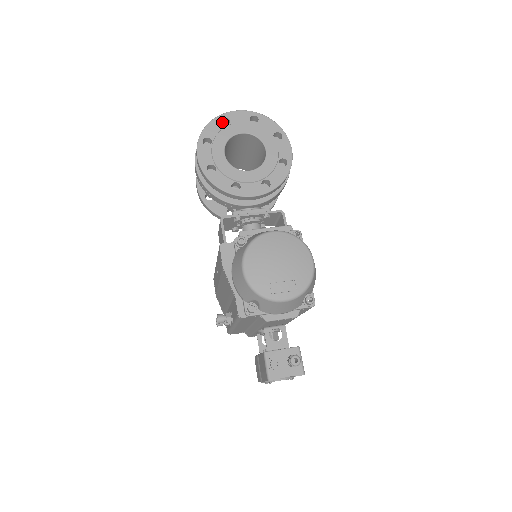
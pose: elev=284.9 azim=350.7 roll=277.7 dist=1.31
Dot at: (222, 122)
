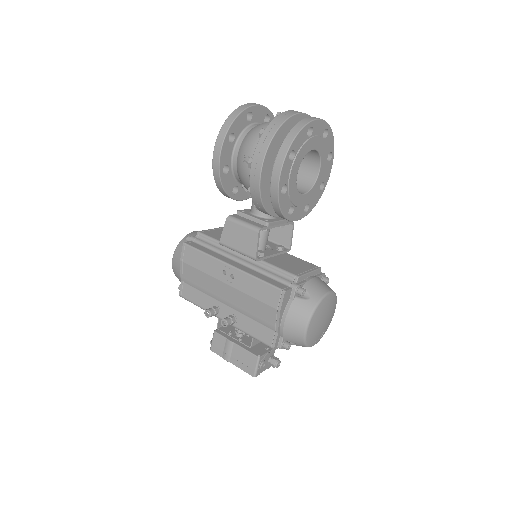
Dot at: occluded
